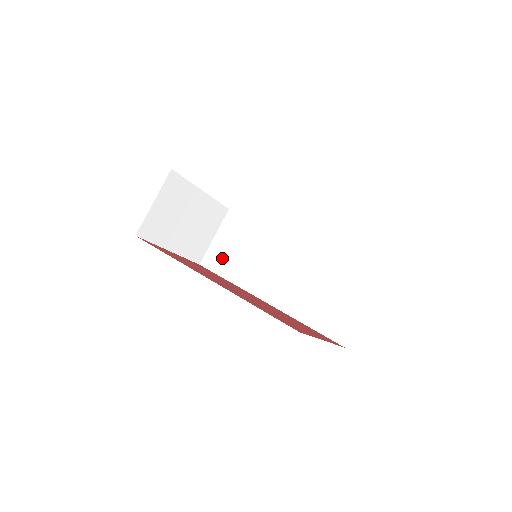
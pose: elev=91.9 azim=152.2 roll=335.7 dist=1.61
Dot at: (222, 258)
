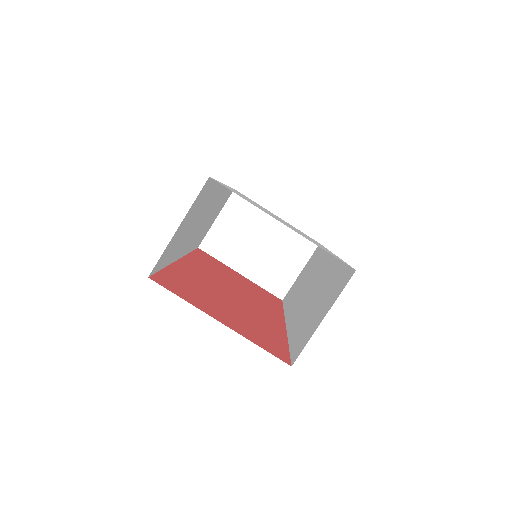
Dot at: (293, 290)
